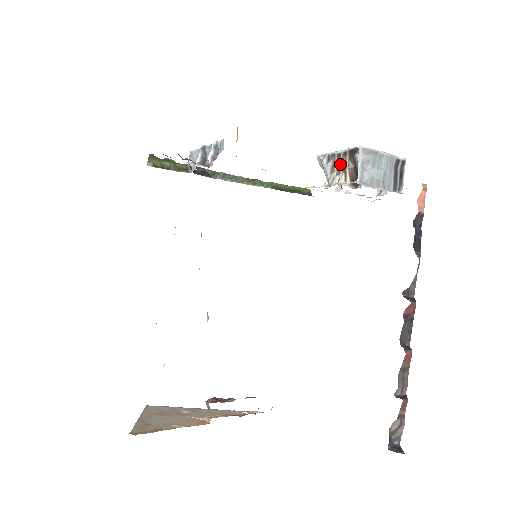
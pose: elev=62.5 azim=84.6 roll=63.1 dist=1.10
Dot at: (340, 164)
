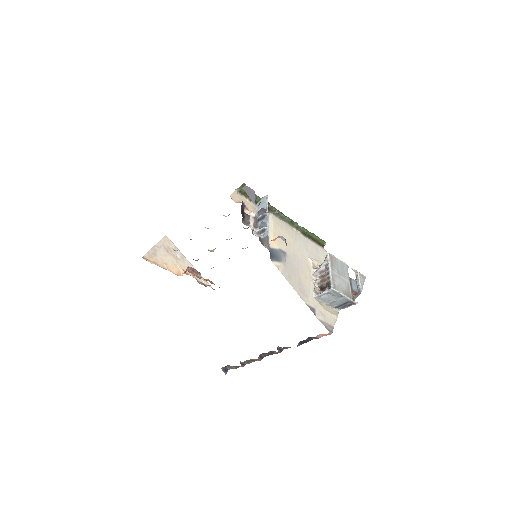
Dot at: (324, 277)
